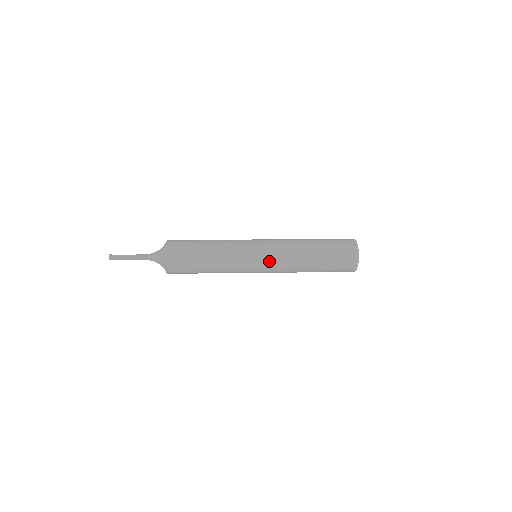
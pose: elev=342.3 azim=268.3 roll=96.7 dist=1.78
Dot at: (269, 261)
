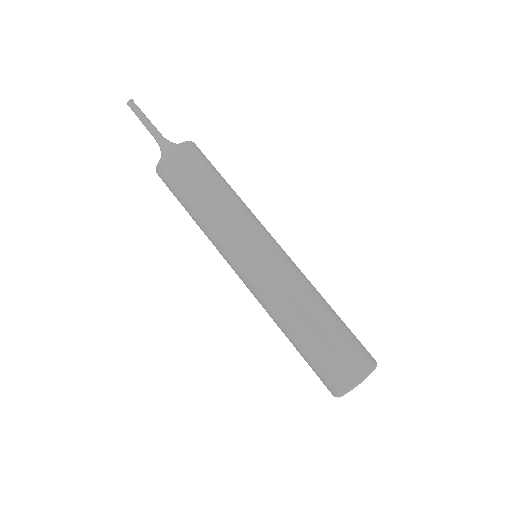
Dot at: (253, 277)
